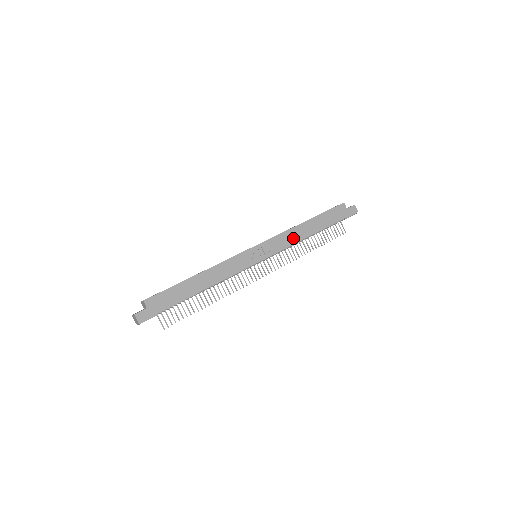
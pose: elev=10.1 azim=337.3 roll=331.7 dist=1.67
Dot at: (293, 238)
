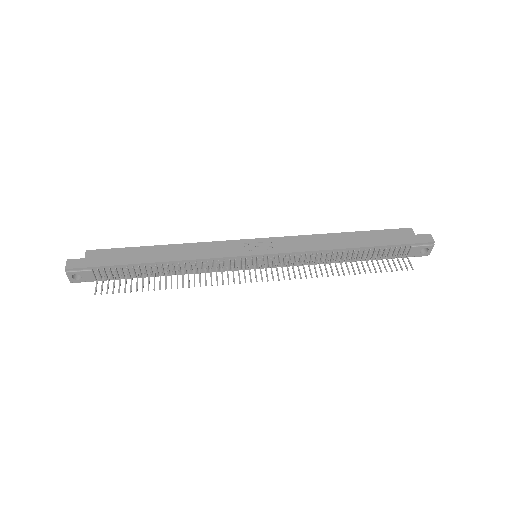
Dot at: (314, 244)
